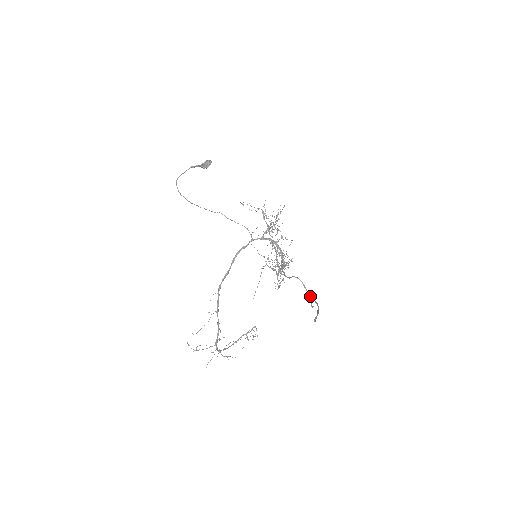
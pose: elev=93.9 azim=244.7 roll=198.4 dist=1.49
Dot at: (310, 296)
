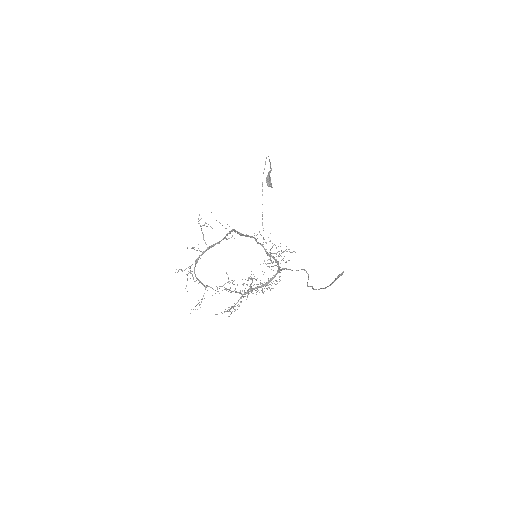
Dot at: (312, 286)
